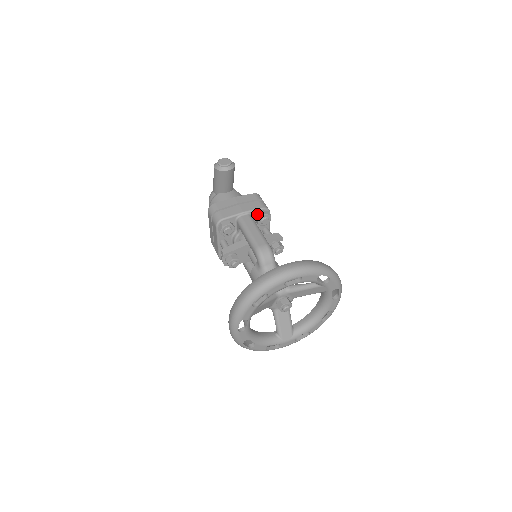
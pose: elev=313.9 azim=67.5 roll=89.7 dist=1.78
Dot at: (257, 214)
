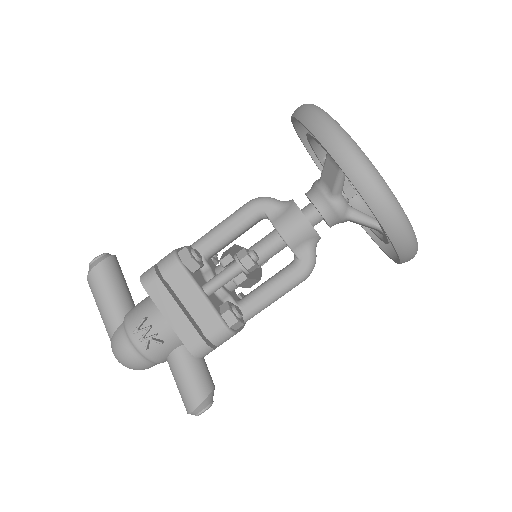
Dot at: occluded
